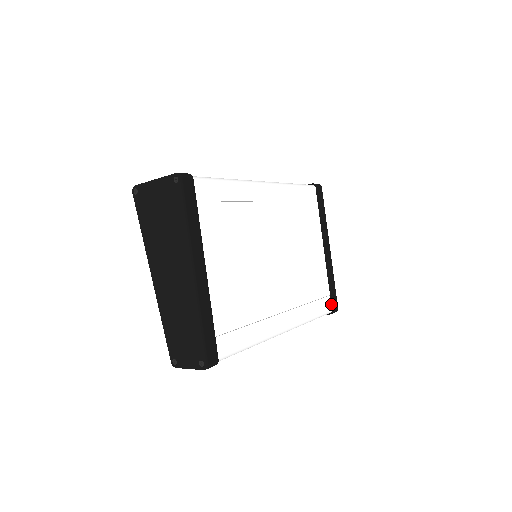
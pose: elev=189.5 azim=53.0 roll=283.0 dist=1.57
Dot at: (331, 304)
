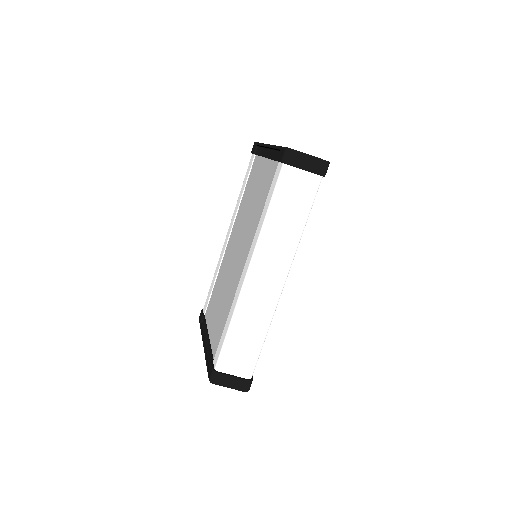
Dot at: occluded
